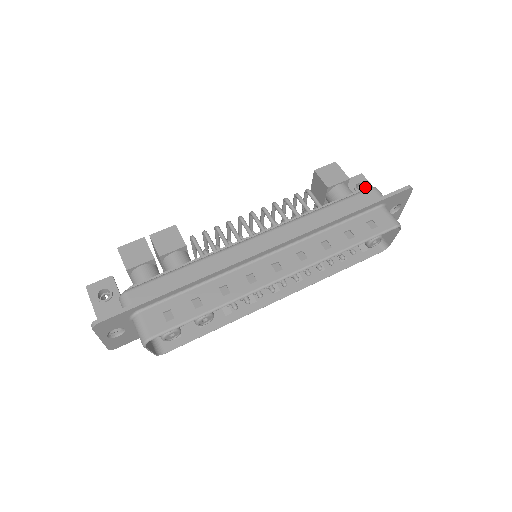
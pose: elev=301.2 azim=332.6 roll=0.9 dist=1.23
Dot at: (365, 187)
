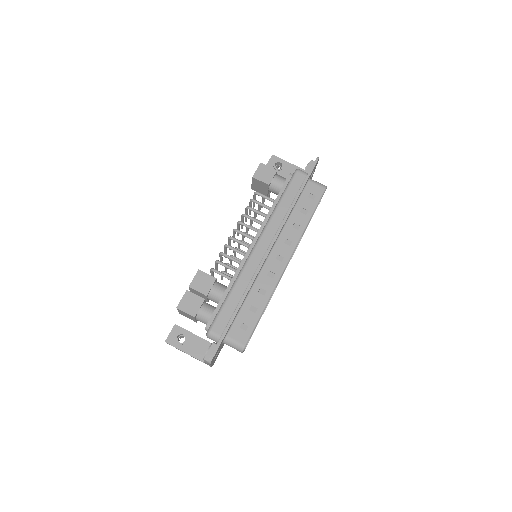
Dot at: (281, 164)
